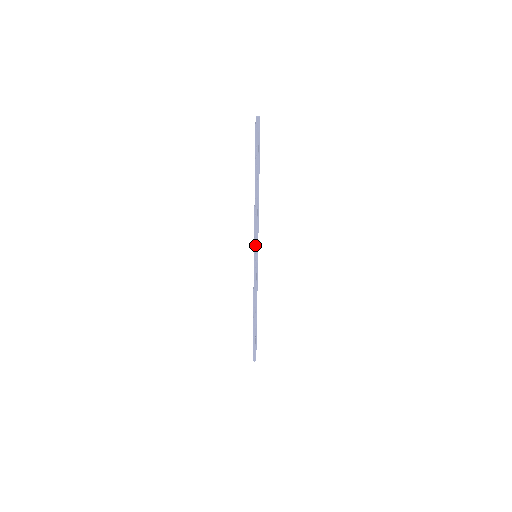
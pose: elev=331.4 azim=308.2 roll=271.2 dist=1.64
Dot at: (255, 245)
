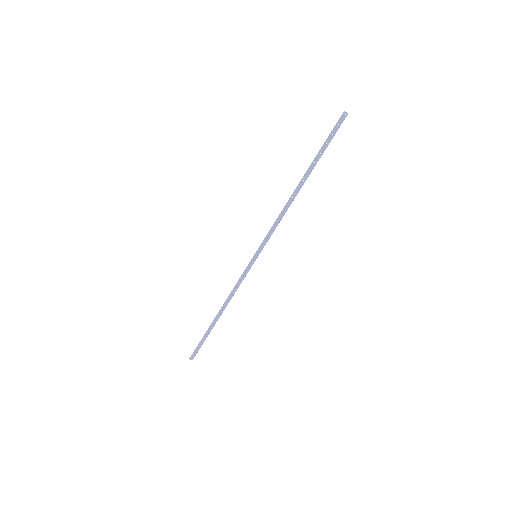
Dot at: (262, 245)
